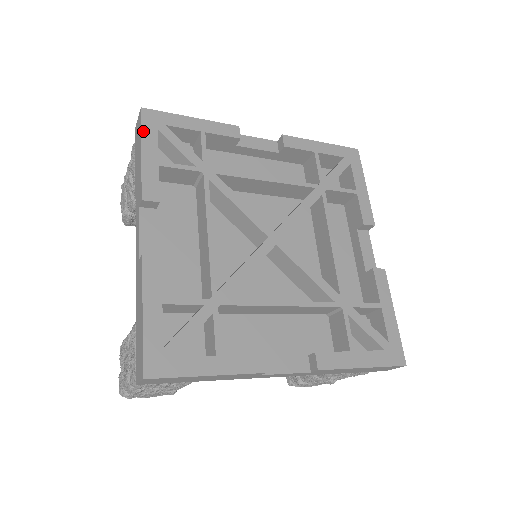
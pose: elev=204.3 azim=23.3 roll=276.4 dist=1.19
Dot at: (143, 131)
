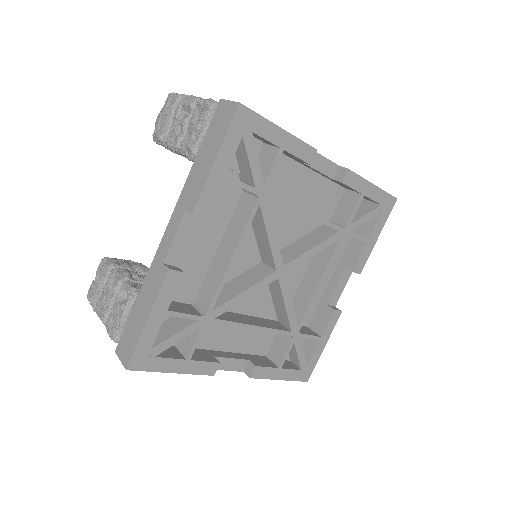
Dot at: (228, 134)
